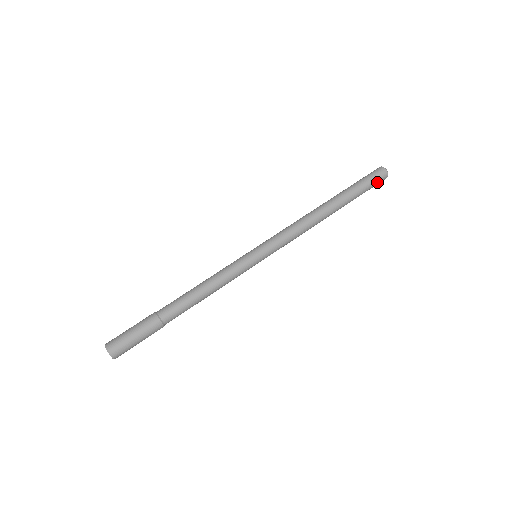
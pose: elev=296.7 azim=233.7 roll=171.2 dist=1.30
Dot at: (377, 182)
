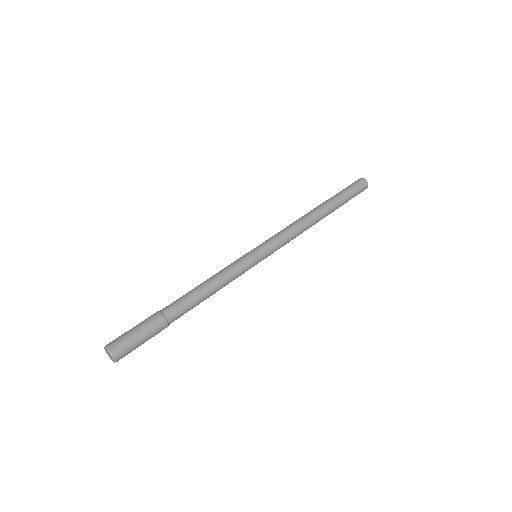
Dot at: (359, 189)
